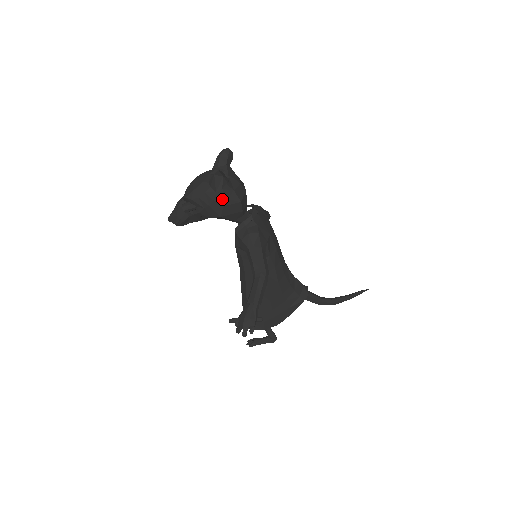
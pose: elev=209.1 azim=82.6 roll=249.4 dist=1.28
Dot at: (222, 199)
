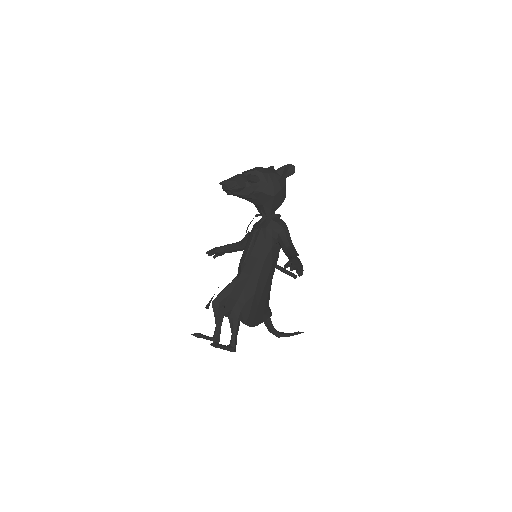
Dot at: (282, 184)
